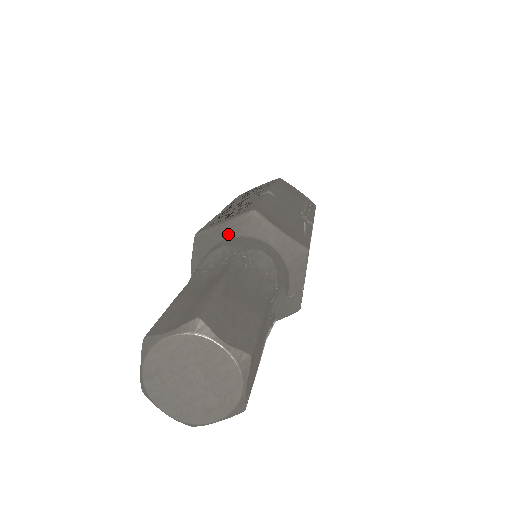
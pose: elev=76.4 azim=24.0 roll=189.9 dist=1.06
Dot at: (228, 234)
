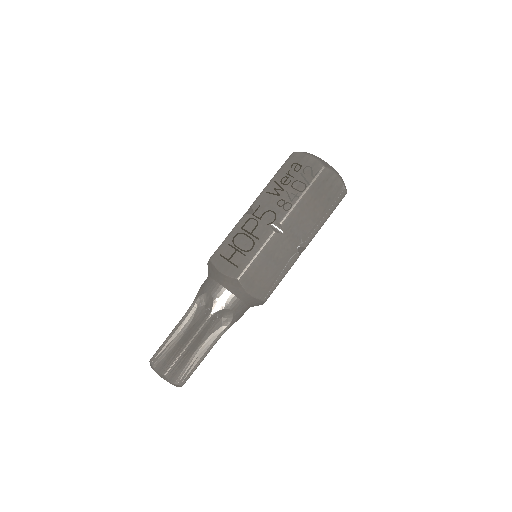
Dot at: (220, 282)
